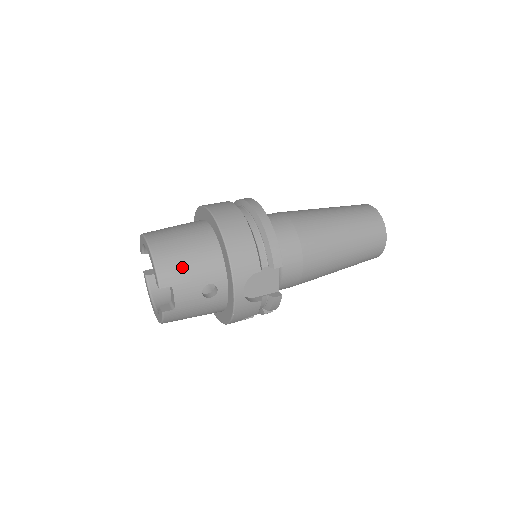
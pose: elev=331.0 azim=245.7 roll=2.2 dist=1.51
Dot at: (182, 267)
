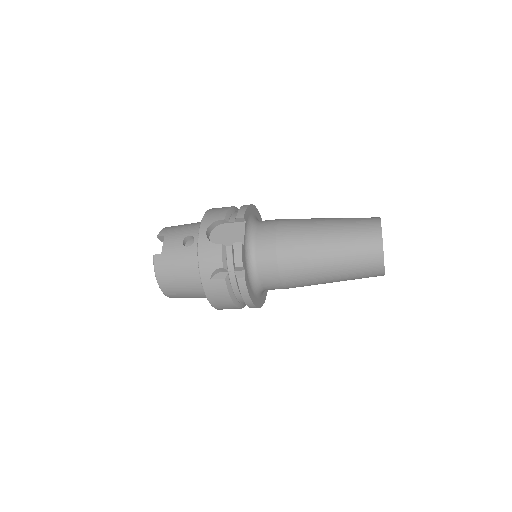
Dot at: (178, 228)
